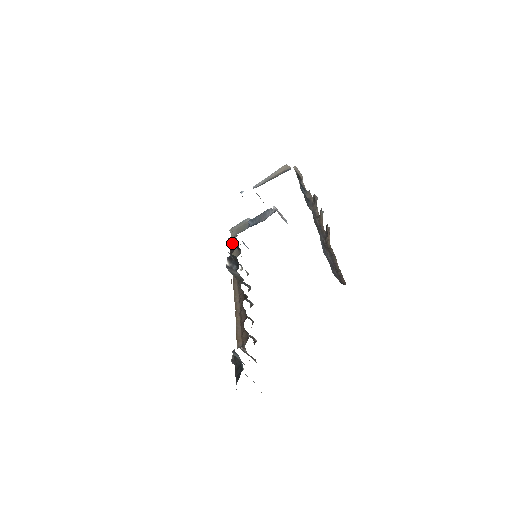
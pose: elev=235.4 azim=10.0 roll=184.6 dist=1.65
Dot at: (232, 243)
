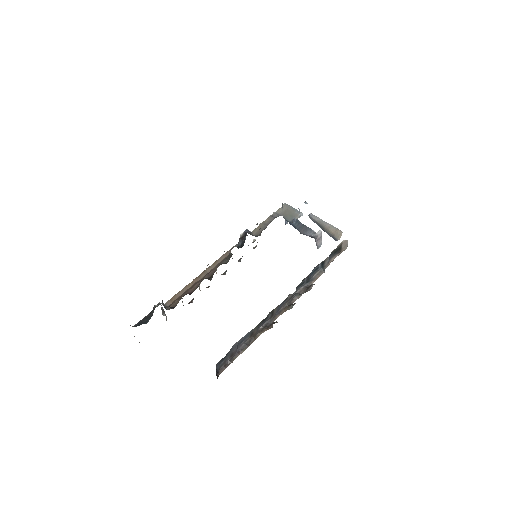
Dot at: (268, 218)
